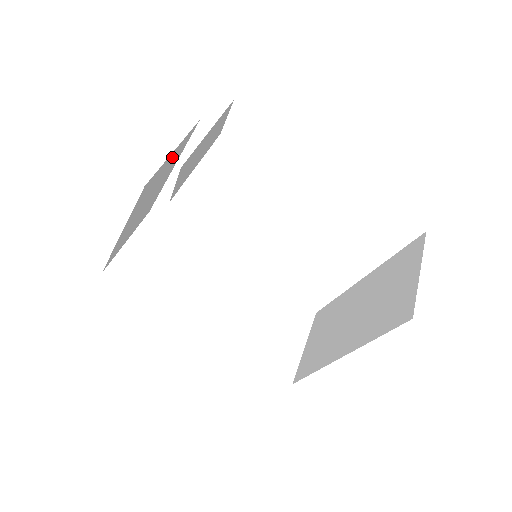
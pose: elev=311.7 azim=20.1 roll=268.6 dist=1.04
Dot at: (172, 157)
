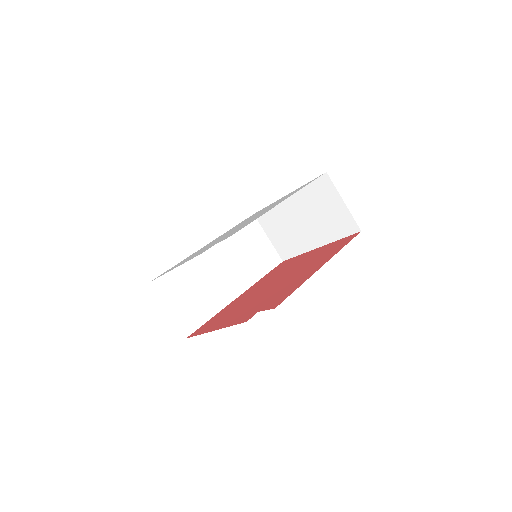
Dot at: occluded
